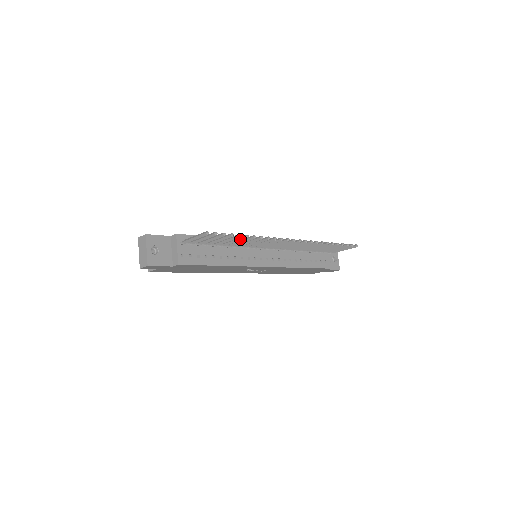
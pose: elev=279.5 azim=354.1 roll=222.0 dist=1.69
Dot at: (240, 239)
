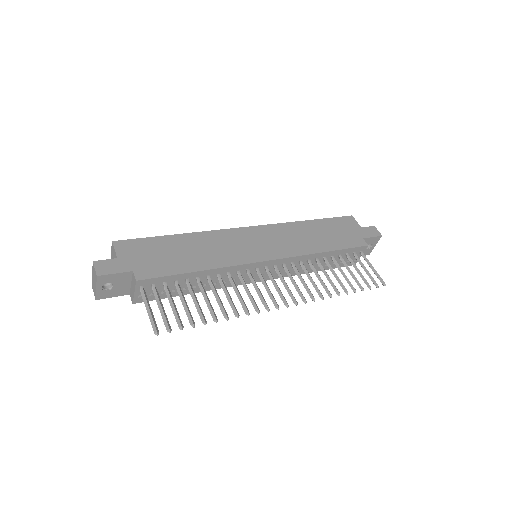
Dot at: (210, 311)
